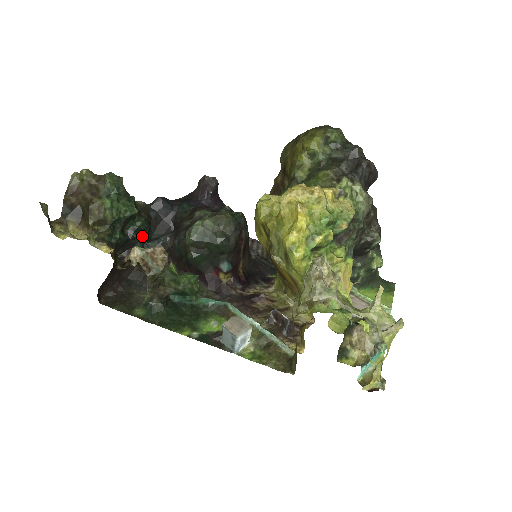
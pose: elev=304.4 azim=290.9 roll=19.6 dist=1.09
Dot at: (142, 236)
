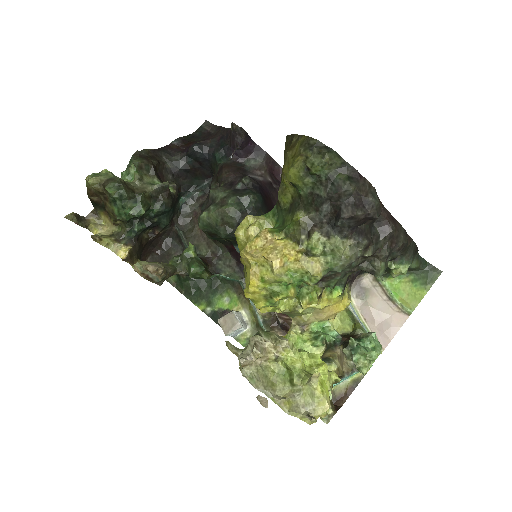
Dot at: (164, 216)
